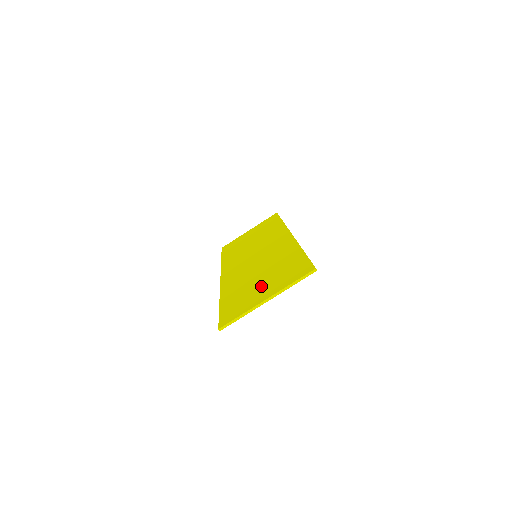
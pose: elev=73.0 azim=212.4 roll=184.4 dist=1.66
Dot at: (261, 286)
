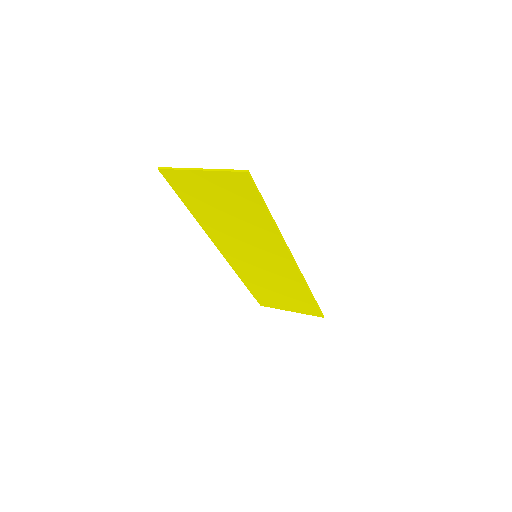
Dot at: (216, 194)
